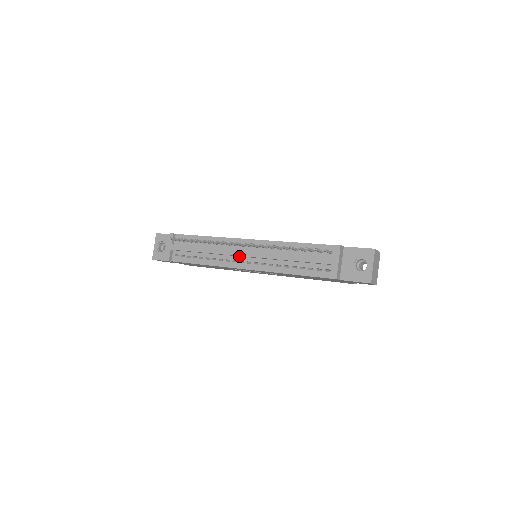
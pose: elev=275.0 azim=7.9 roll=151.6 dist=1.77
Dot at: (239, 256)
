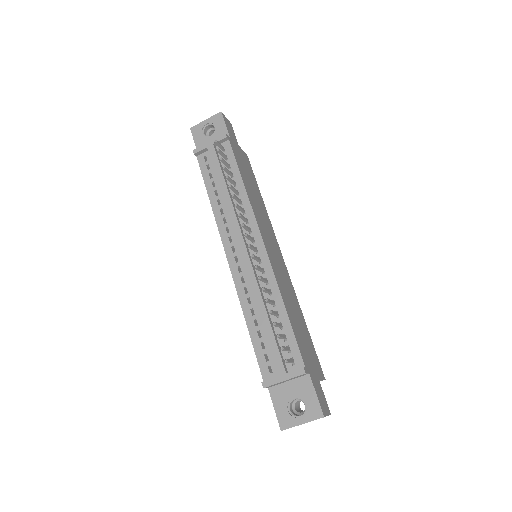
Dot at: (239, 242)
